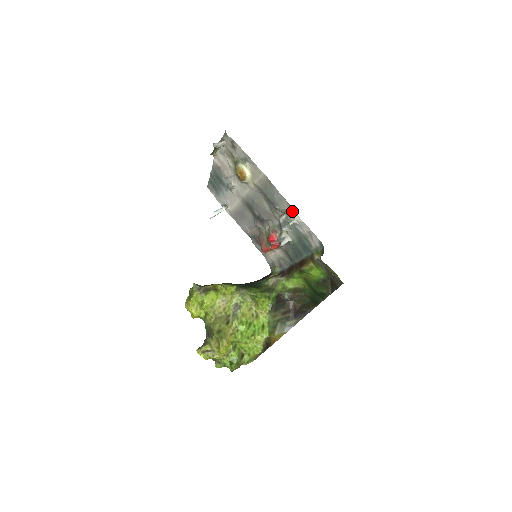
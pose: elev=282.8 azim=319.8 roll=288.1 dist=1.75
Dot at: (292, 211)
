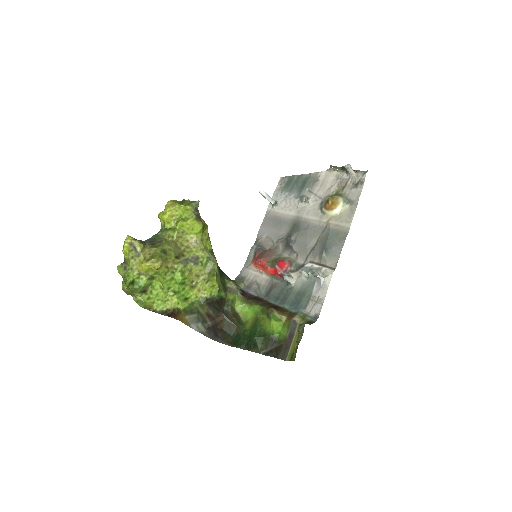
Dot at: (331, 271)
